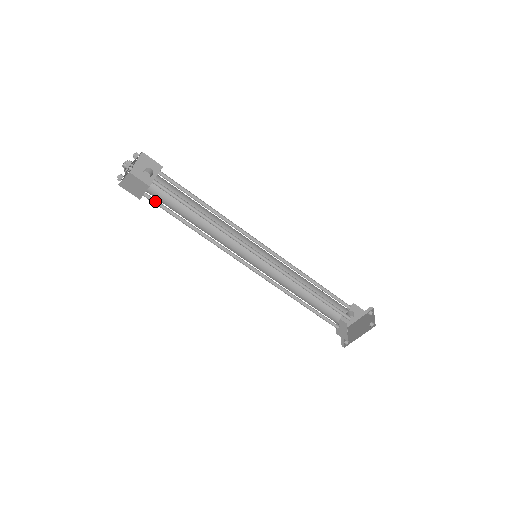
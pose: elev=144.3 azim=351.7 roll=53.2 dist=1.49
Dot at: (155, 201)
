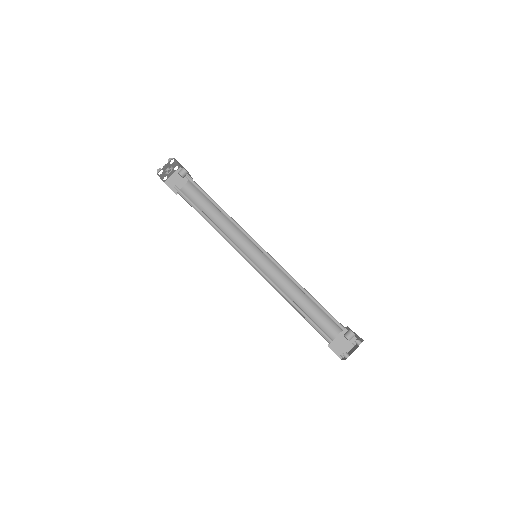
Dot at: occluded
